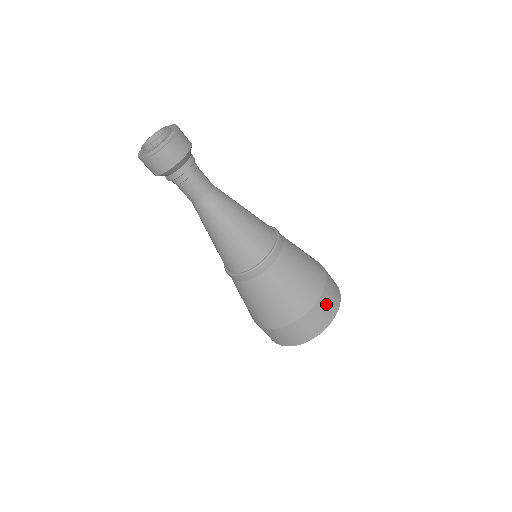
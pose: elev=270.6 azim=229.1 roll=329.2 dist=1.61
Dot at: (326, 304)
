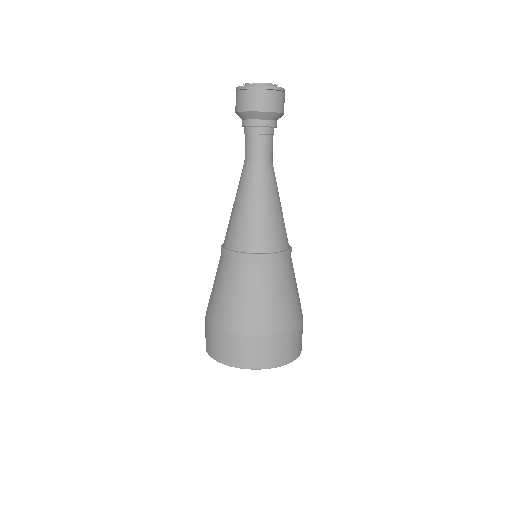
Dot at: (279, 346)
